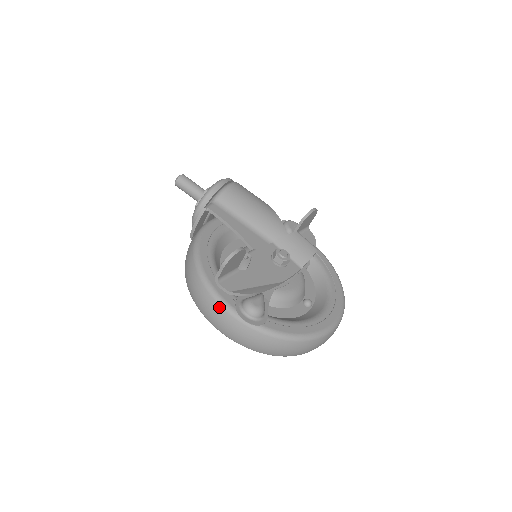
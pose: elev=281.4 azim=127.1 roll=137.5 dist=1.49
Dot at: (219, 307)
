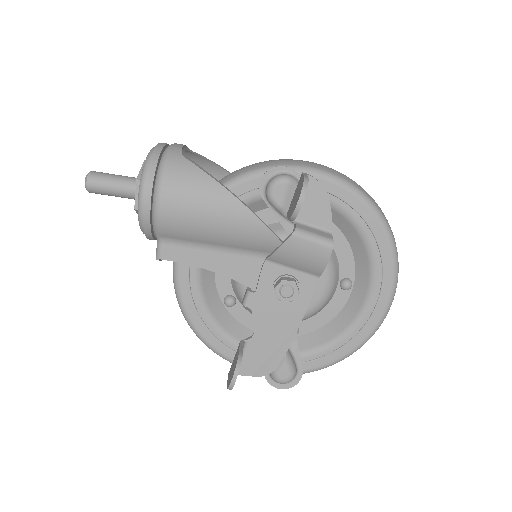
Dot at: occluded
